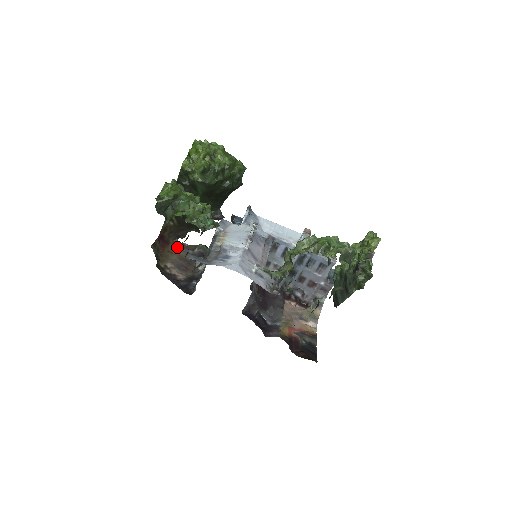
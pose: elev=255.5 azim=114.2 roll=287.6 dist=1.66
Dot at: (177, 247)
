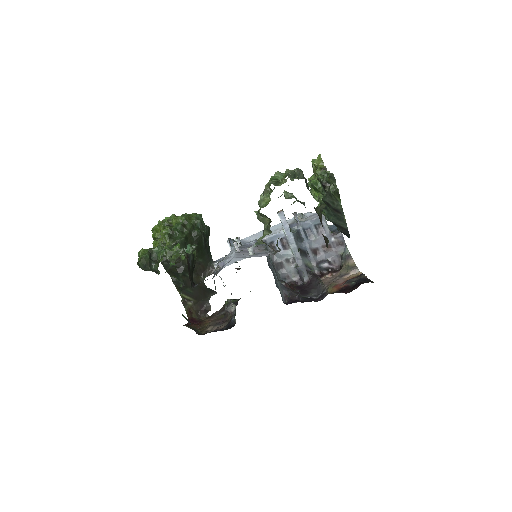
Dot at: (210, 318)
